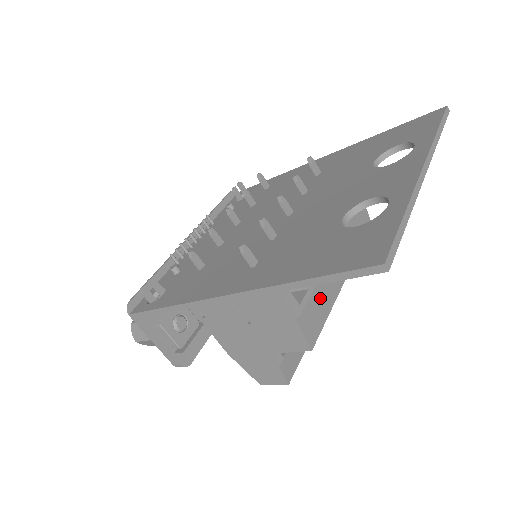
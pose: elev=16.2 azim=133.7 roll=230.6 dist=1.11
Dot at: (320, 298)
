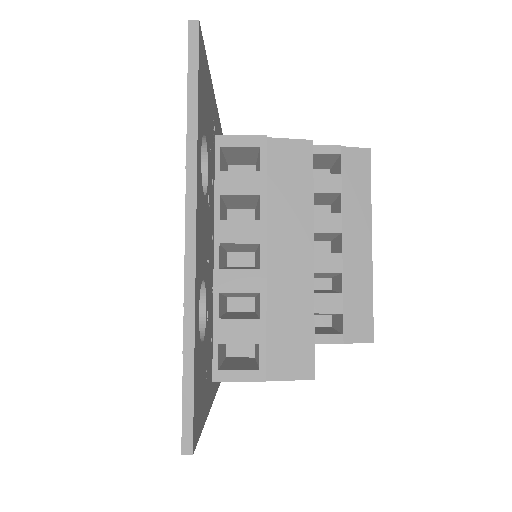
Dot at: (287, 324)
